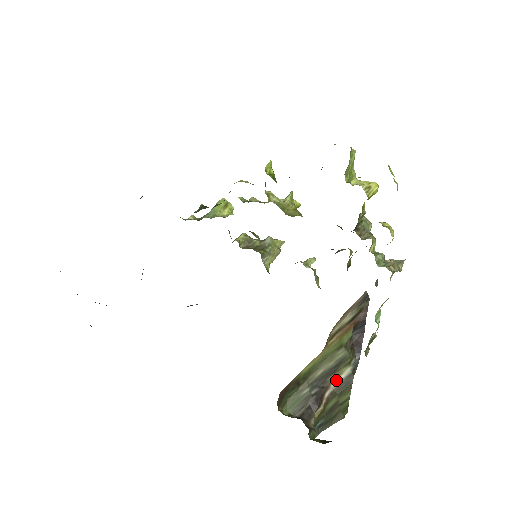
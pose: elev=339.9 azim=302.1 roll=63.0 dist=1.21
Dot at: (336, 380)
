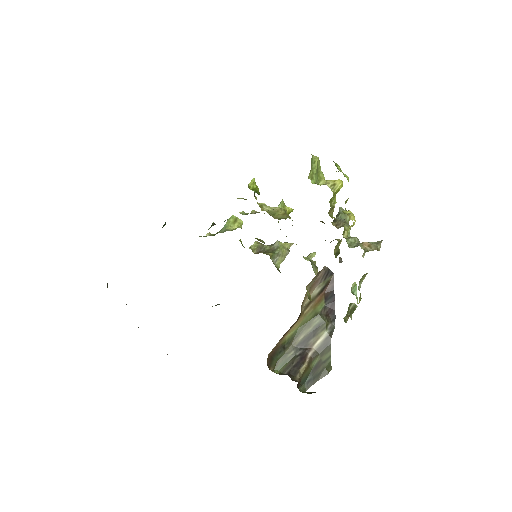
Dot at: (316, 342)
